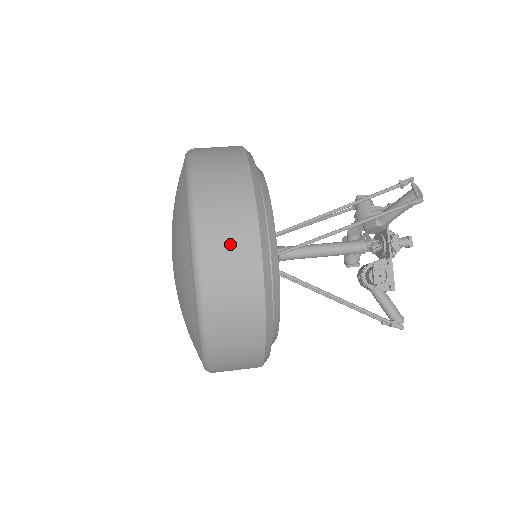
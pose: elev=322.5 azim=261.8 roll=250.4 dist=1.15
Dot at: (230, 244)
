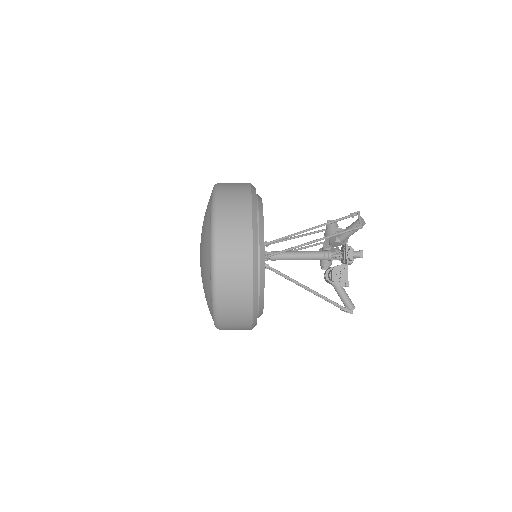
Dot at: (234, 246)
